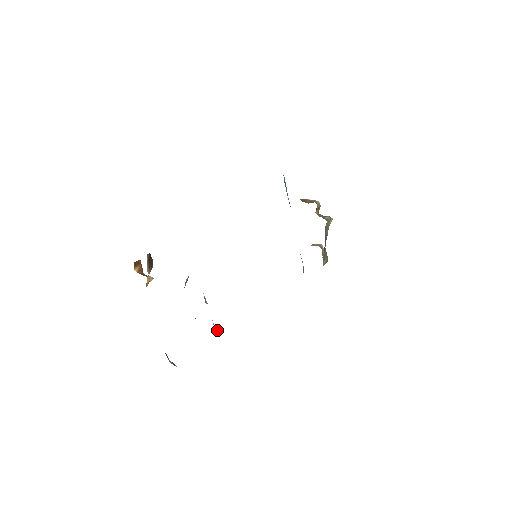
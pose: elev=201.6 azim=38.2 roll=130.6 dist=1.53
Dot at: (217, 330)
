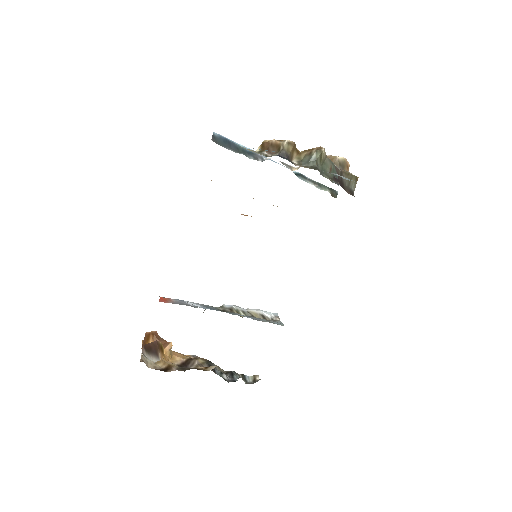
Dot at: (275, 318)
